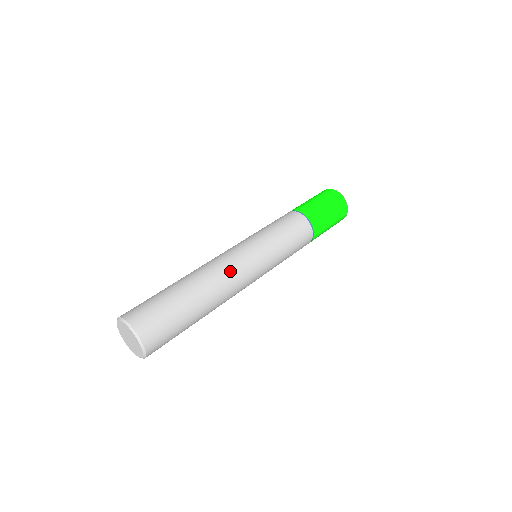
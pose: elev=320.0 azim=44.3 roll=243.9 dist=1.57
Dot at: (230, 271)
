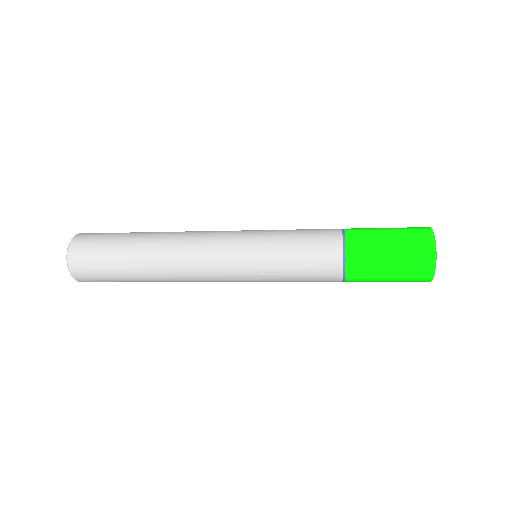
Dot at: (197, 232)
